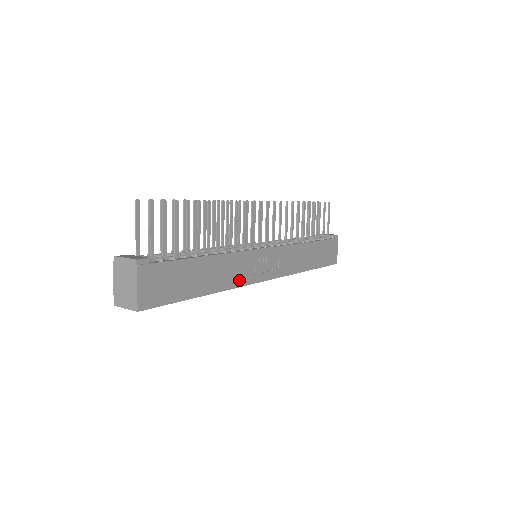
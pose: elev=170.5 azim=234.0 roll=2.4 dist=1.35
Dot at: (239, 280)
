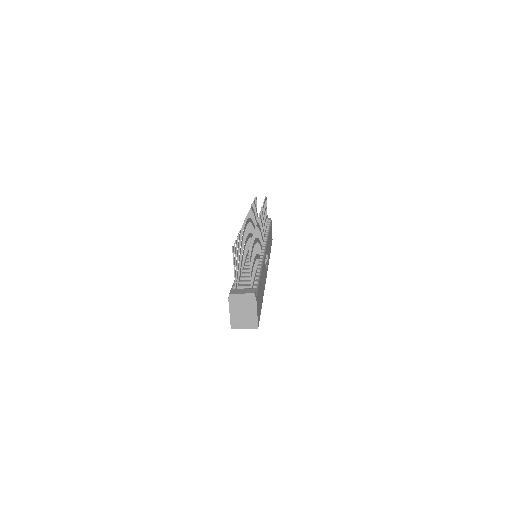
Dot at: occluded
